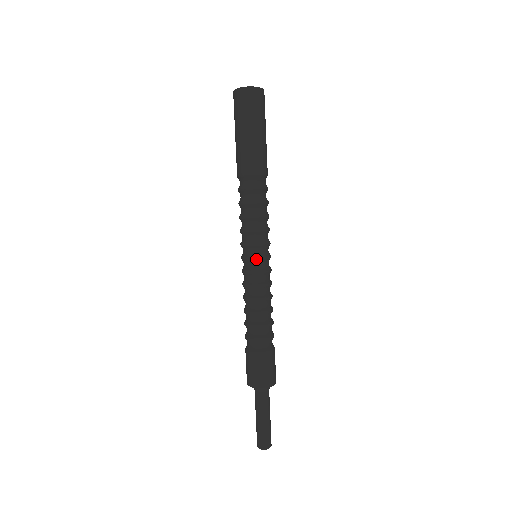
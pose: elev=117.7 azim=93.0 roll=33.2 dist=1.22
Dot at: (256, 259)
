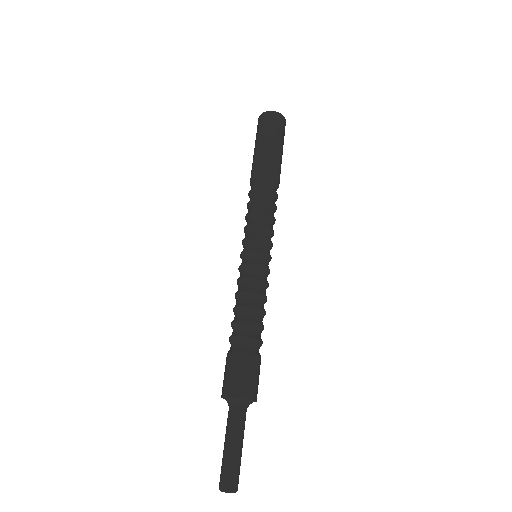
Dot at: (254, 251)
